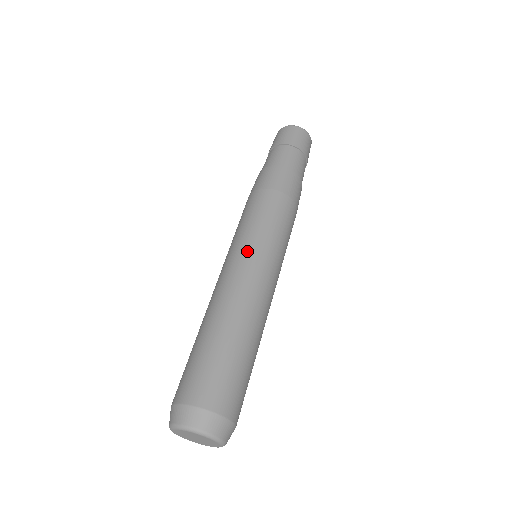
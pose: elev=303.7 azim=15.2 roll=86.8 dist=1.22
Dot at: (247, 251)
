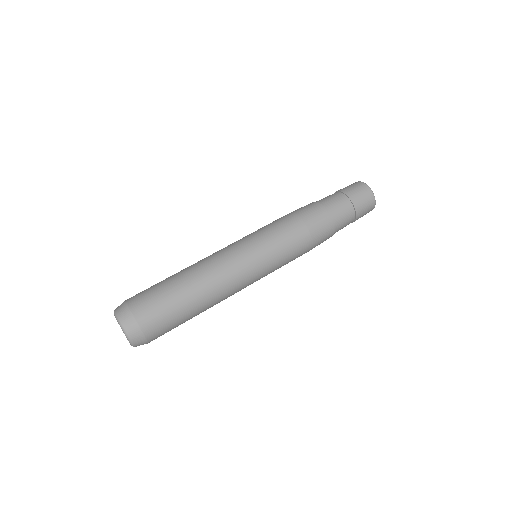
Dot at: (247, 251)
